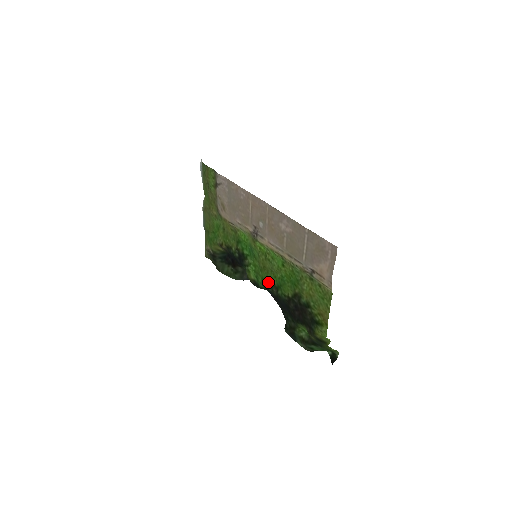
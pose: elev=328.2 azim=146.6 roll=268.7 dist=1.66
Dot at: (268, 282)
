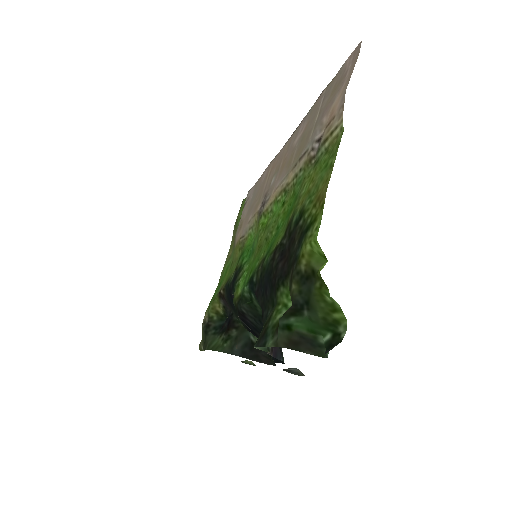
Dot at: (256, 266)
